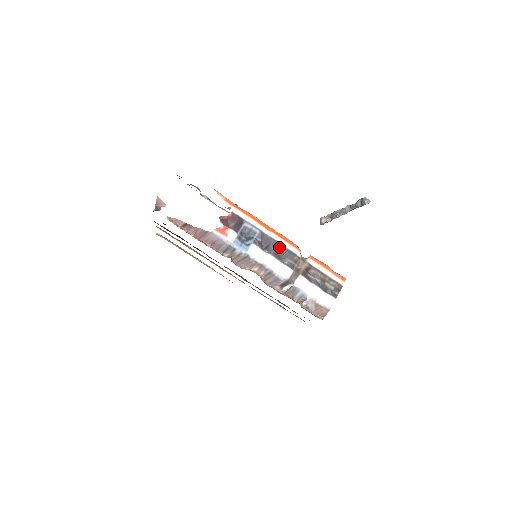
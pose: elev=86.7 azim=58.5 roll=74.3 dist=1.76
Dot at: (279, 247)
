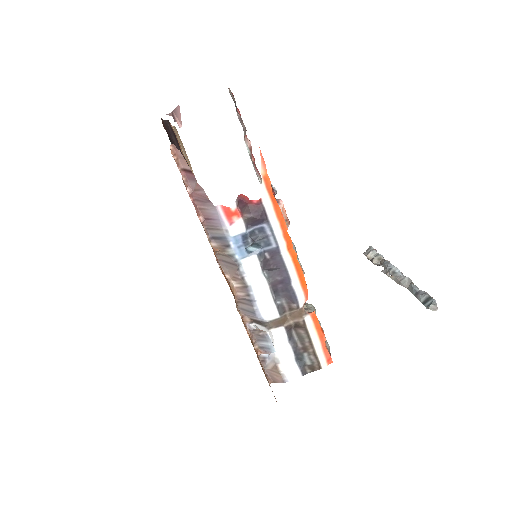
Dot at: (285, 280)
